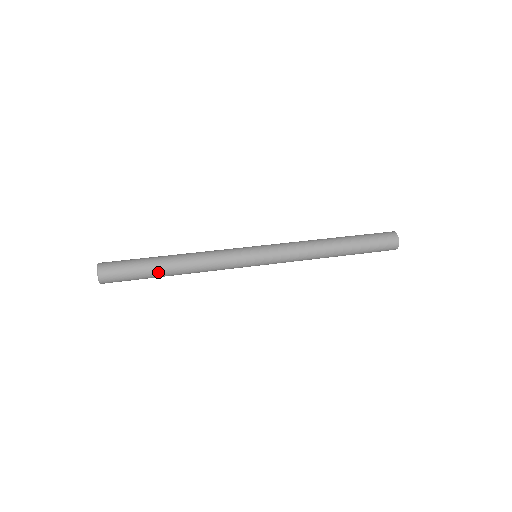
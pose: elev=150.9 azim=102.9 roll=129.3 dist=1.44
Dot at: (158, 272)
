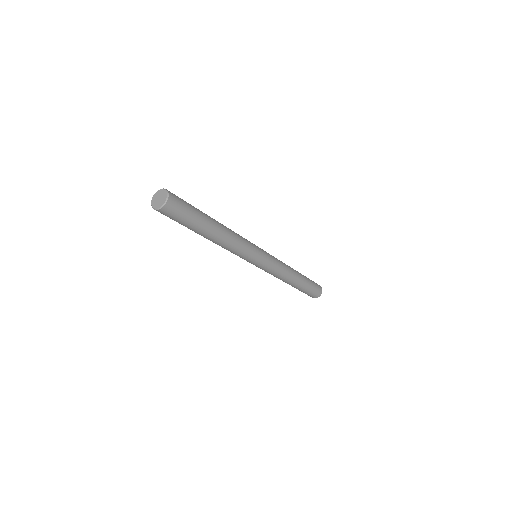
Dot at: (207, 226)
